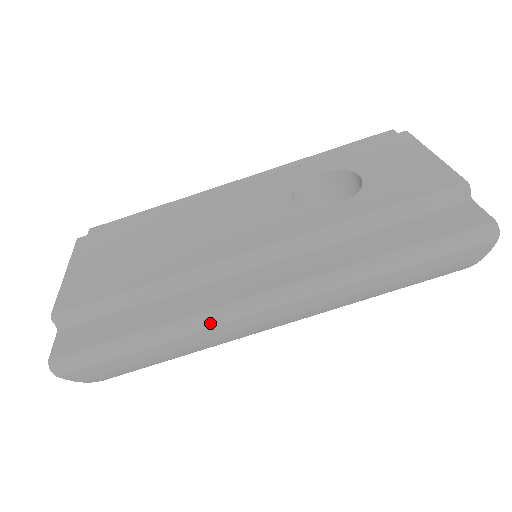
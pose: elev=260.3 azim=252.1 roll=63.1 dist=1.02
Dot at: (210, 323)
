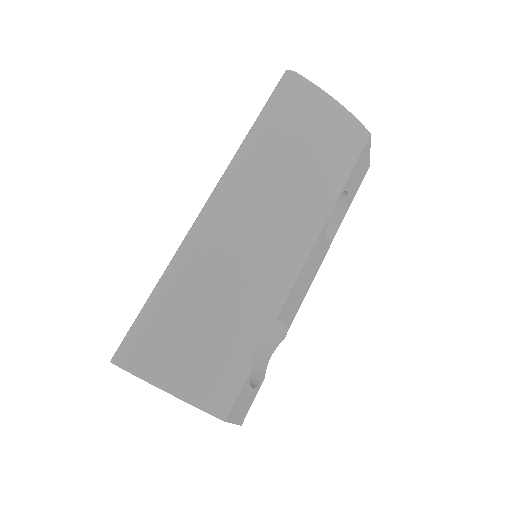
Dot at: (187, 241)
